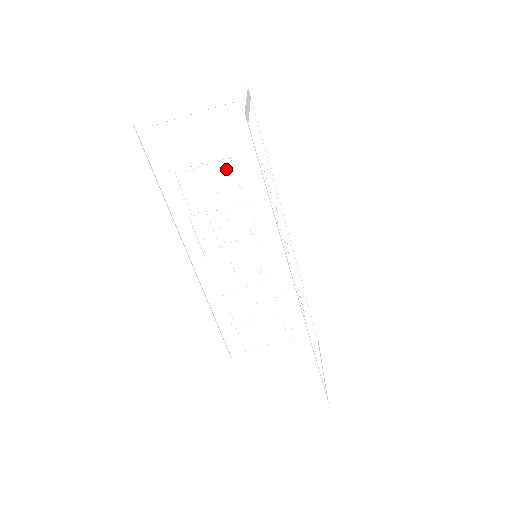
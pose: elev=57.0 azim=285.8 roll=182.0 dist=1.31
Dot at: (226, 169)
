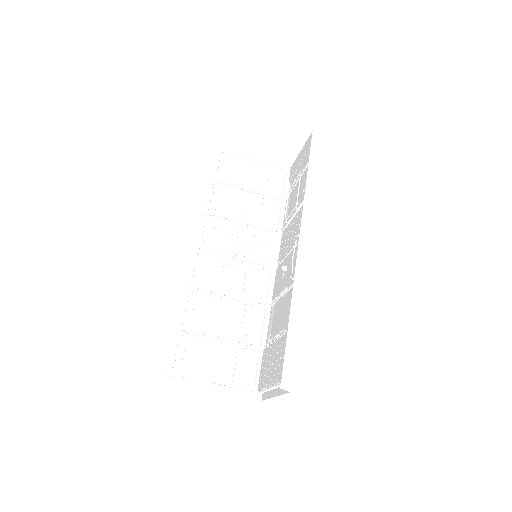
Dot at: (257, 201)
